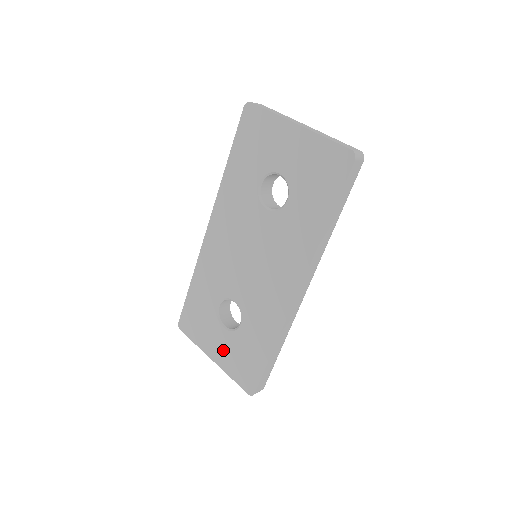
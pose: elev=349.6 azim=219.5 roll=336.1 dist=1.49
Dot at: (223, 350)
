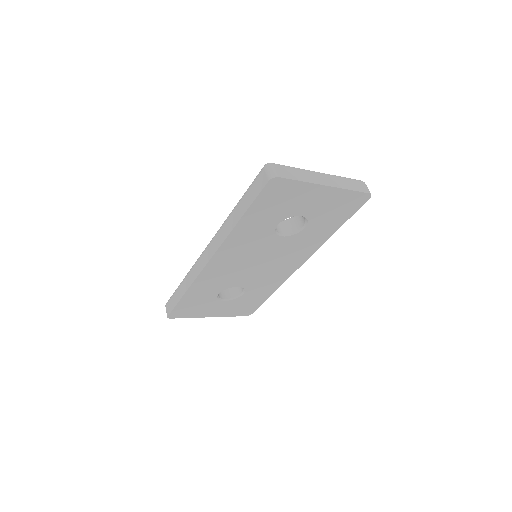
Dot at: (223, 310)
